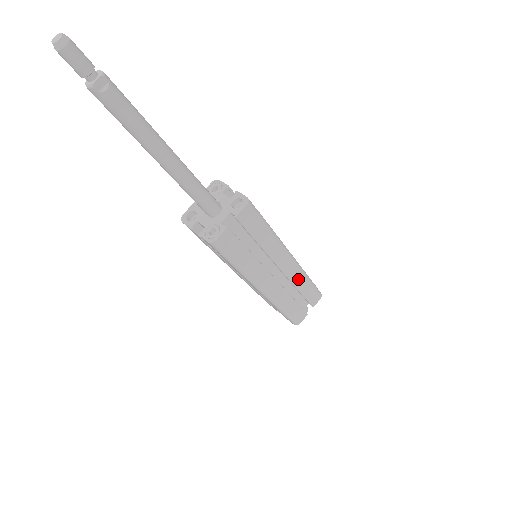
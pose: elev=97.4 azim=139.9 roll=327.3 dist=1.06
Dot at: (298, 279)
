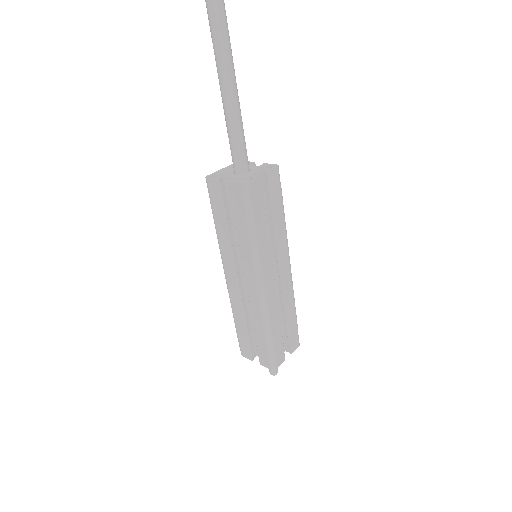
Dot at: (289, 299)
